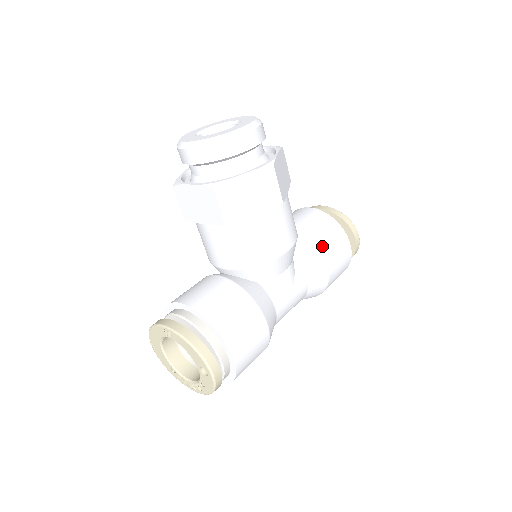
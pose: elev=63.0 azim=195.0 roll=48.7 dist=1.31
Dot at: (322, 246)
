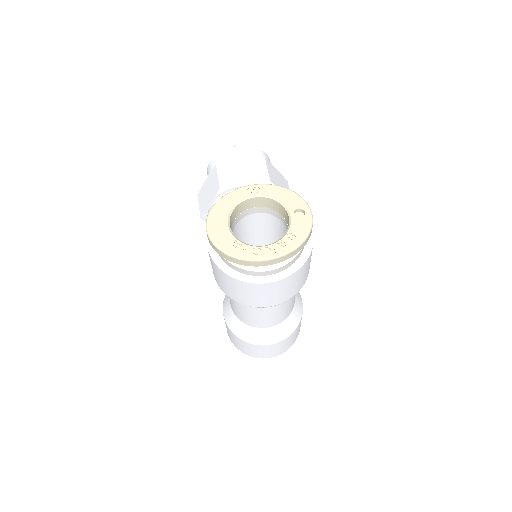
Dot at: occluded
